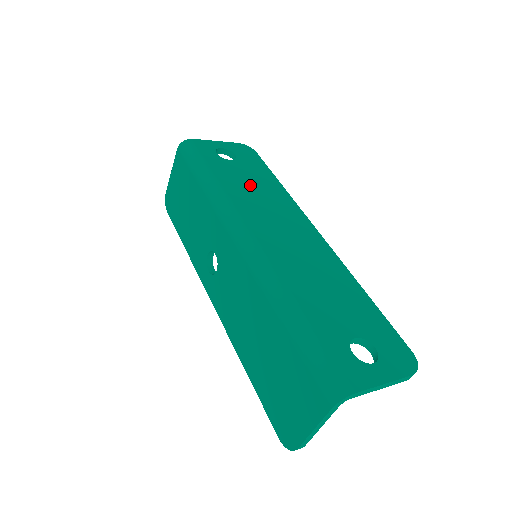
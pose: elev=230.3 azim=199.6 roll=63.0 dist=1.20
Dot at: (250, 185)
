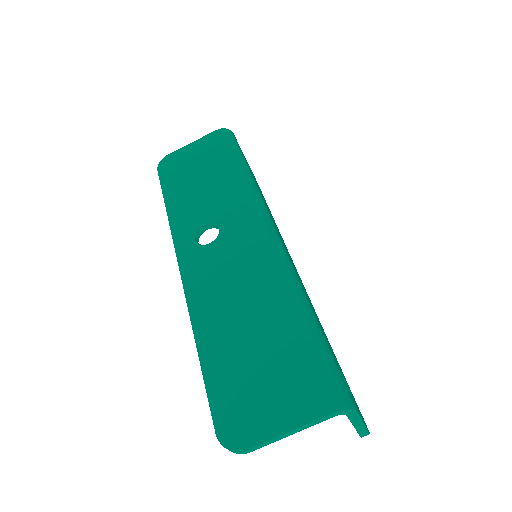
Dot at: occluded
